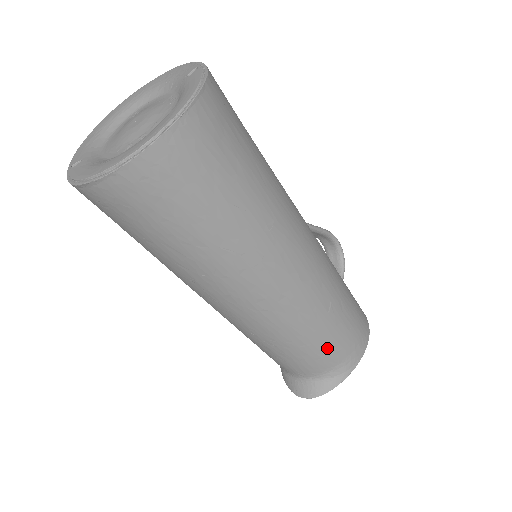
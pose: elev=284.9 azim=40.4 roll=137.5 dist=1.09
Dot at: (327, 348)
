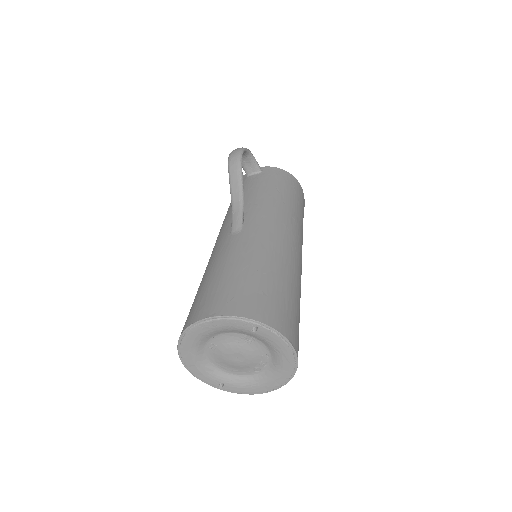
Dot at: occluded
